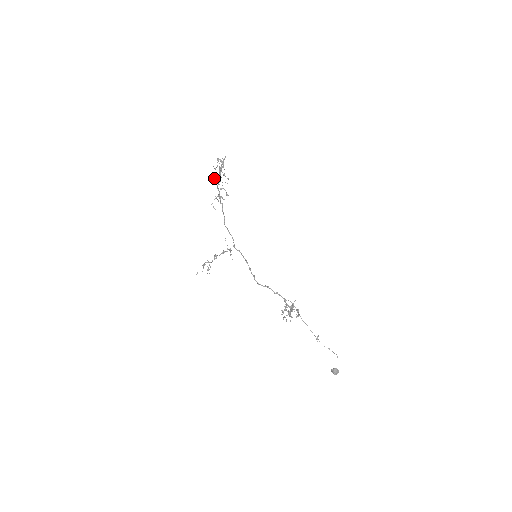
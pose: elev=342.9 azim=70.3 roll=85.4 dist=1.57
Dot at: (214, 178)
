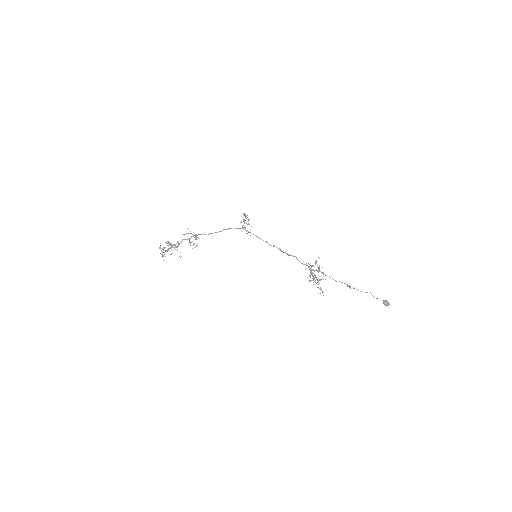
Dot at: (172, 245)
